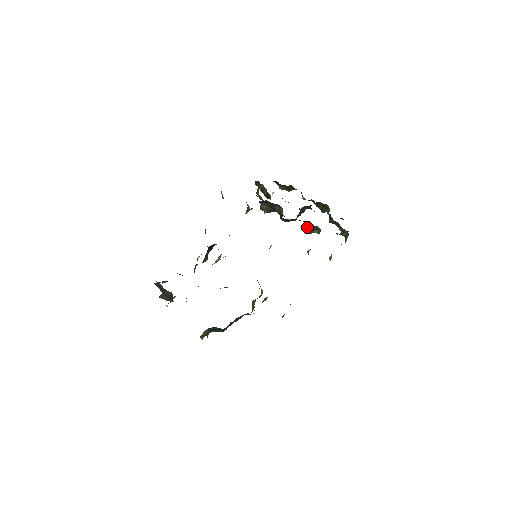
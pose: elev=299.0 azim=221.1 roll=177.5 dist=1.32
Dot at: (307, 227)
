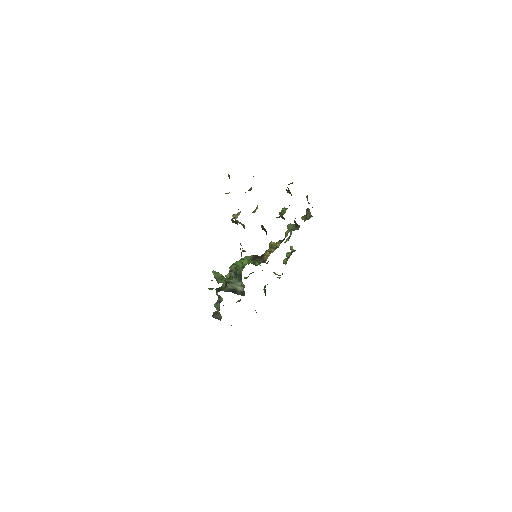
Dot at: (279, 214)
